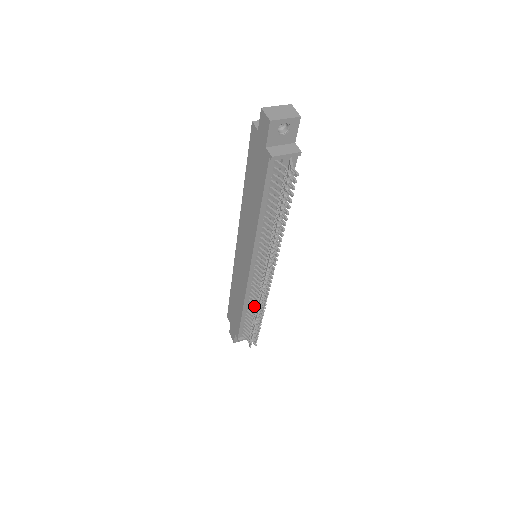
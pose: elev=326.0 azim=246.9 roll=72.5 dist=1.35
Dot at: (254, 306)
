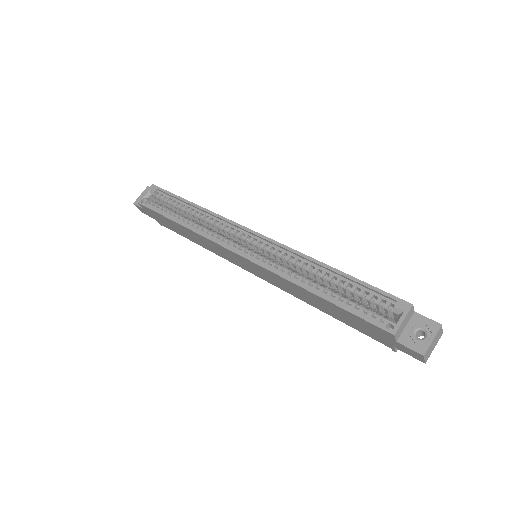
Dot at: occluded
